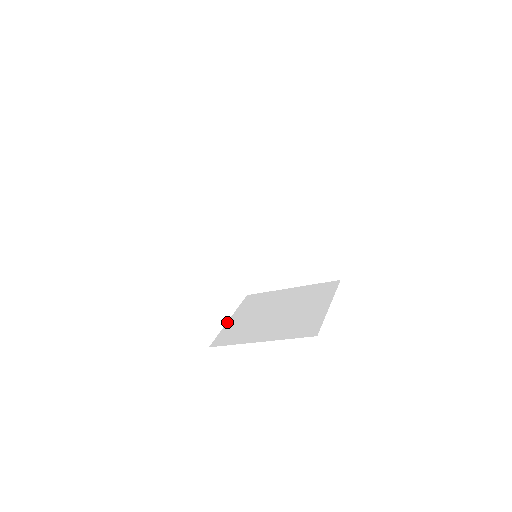
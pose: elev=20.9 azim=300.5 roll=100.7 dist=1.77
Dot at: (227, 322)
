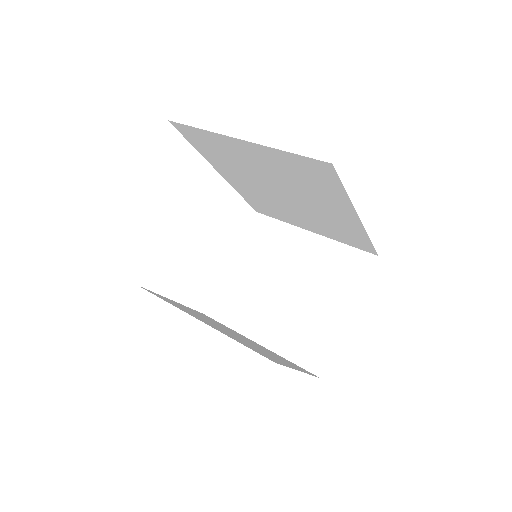
Dot at: (227, 269)
